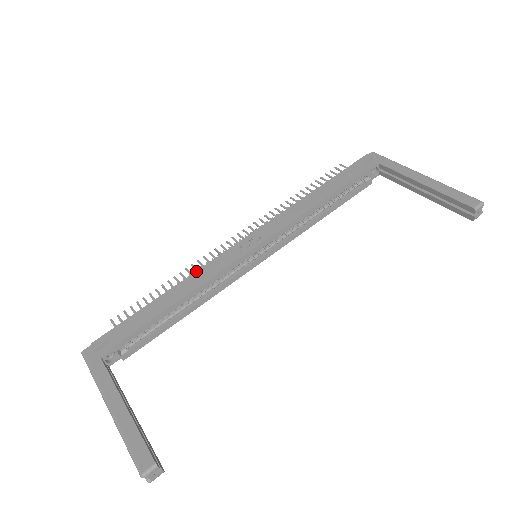
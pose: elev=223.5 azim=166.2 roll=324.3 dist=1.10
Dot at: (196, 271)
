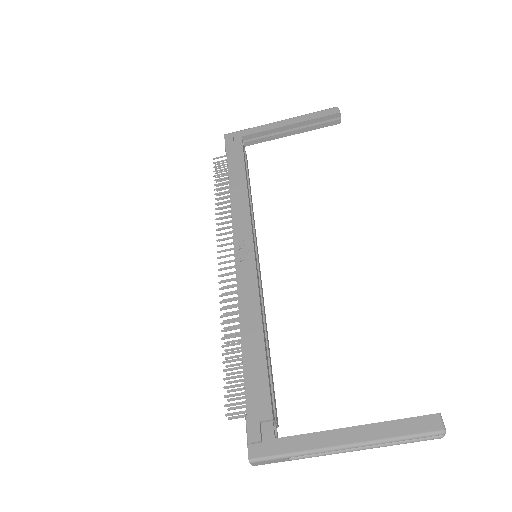
Dot at: (238, 305)
